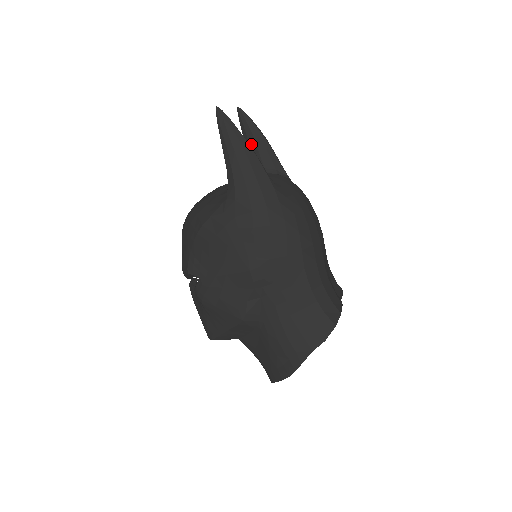
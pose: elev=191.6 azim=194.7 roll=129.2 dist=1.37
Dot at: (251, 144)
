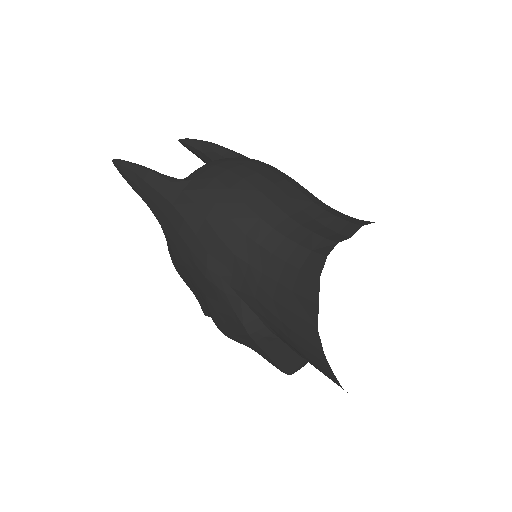
Dot at: (204, 158)
